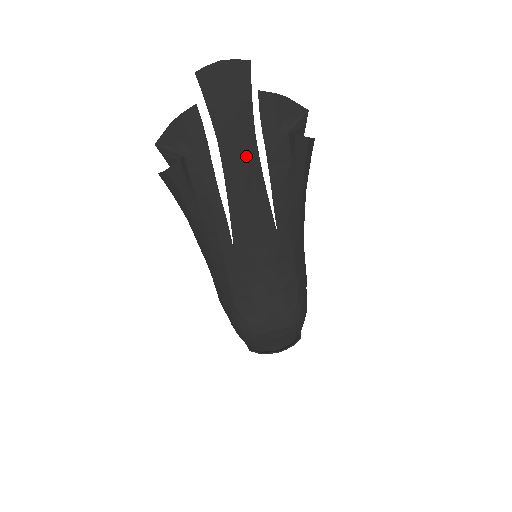
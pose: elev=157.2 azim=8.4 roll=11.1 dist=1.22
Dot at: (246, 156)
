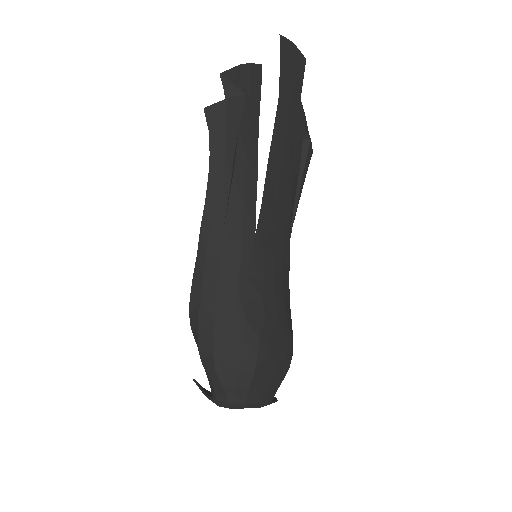
Dot at: (290, 127)
